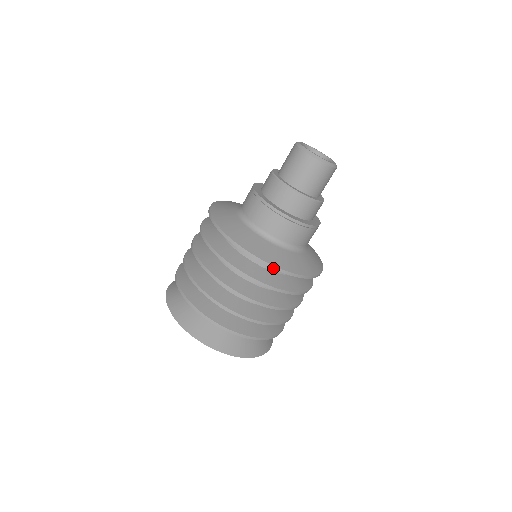
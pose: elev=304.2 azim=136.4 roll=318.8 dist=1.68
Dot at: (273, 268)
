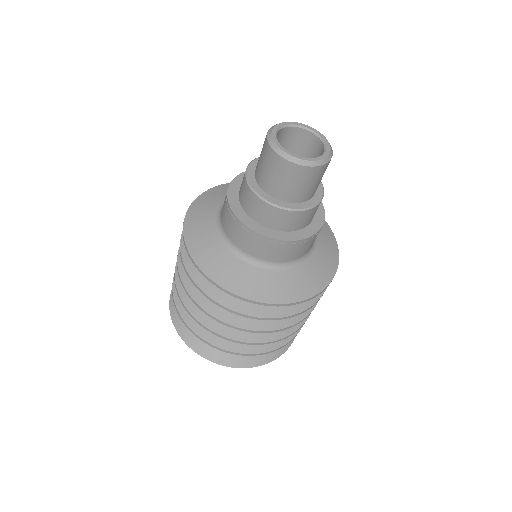
Dot at: occluded
